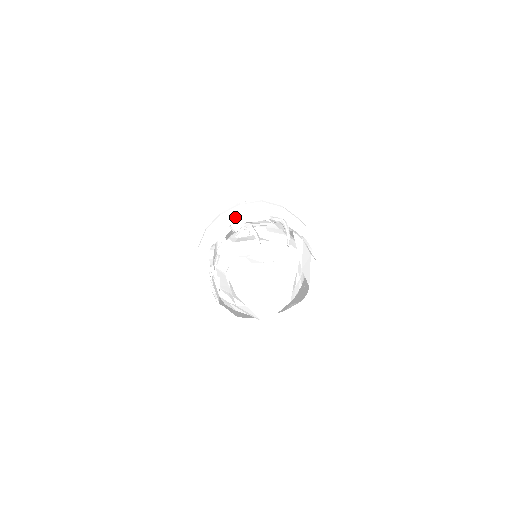
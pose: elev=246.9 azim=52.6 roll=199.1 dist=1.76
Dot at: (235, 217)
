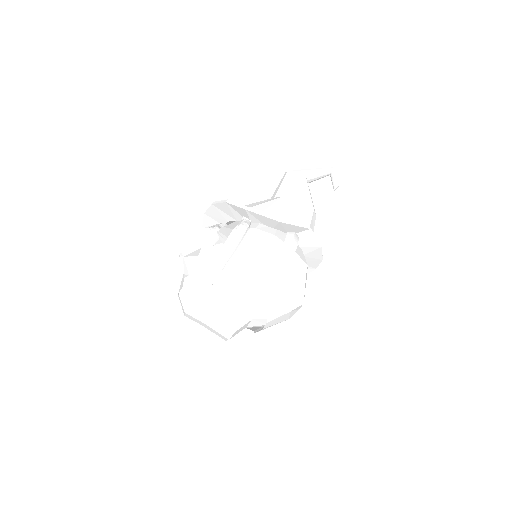
Dot at: (217, 216)
